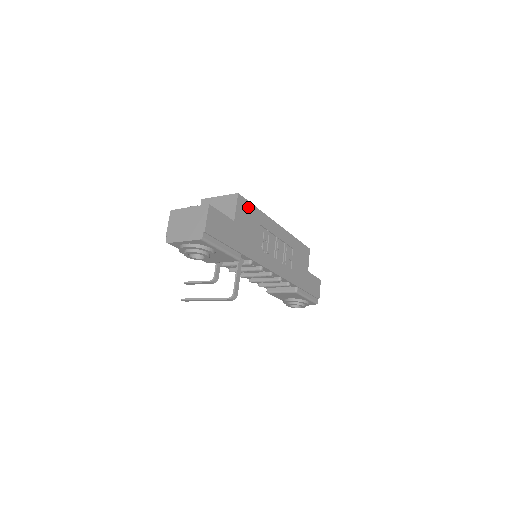
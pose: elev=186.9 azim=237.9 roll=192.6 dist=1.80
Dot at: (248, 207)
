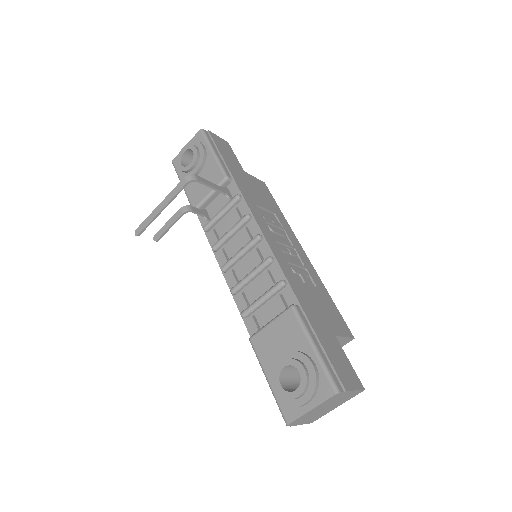
Dot at: (269, 196)
